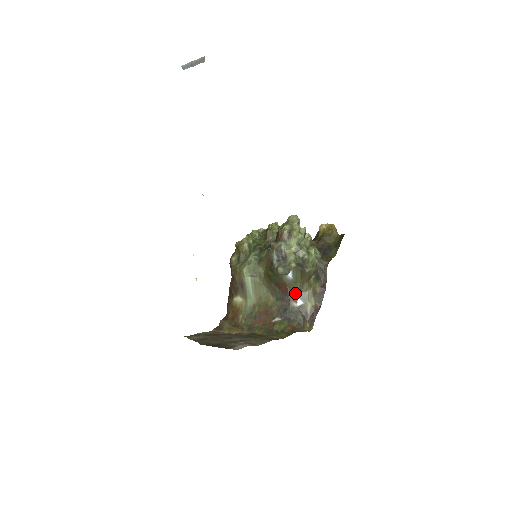
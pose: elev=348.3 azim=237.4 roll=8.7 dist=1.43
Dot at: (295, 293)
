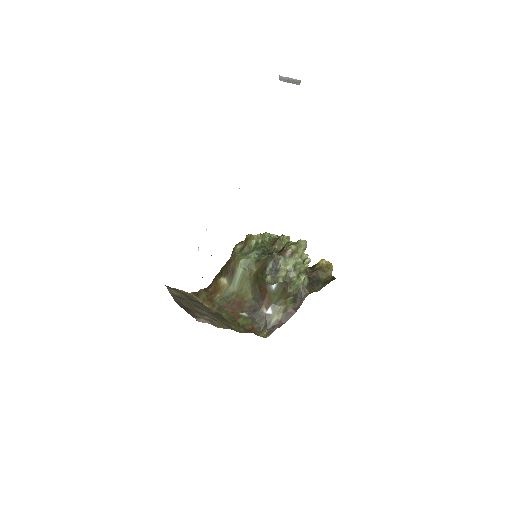
Dot at: (270, 302)
